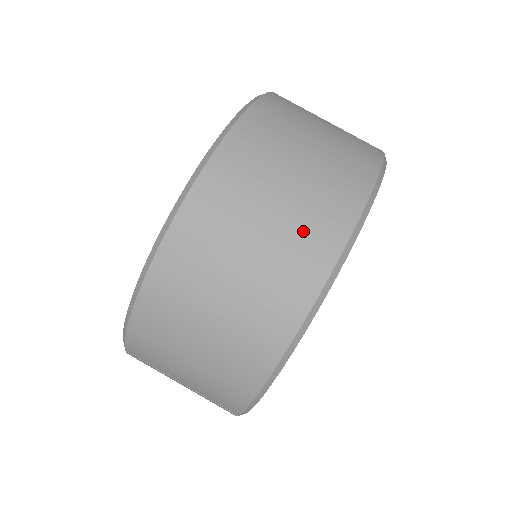
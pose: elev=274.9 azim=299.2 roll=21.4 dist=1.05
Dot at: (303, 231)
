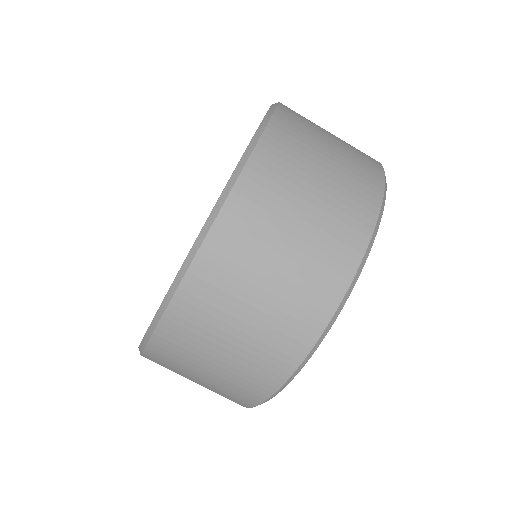
Dot at: (257, 360)
